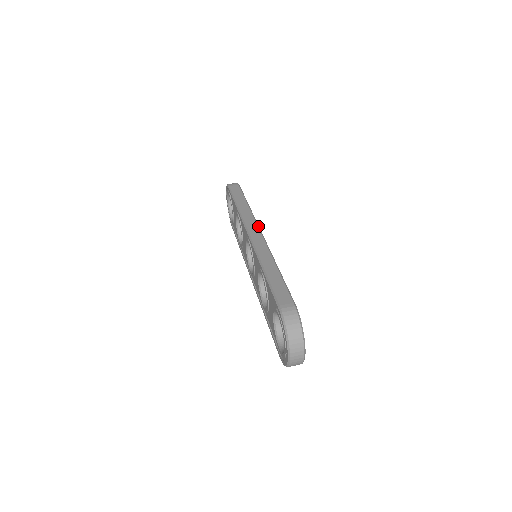
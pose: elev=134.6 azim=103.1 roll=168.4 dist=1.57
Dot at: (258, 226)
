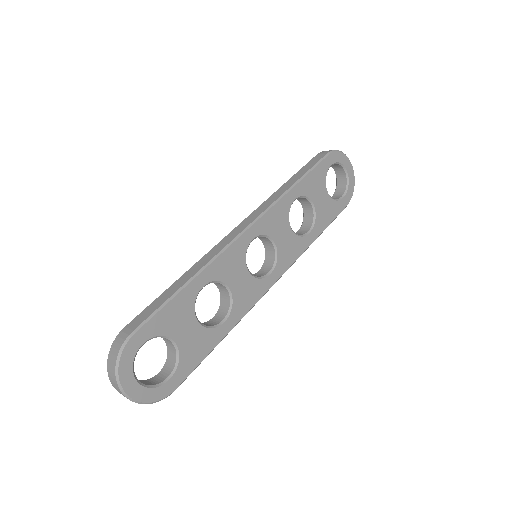
Dot at: (256, 219)
